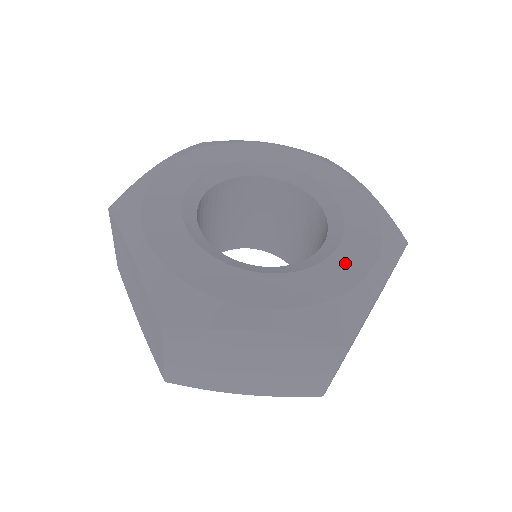
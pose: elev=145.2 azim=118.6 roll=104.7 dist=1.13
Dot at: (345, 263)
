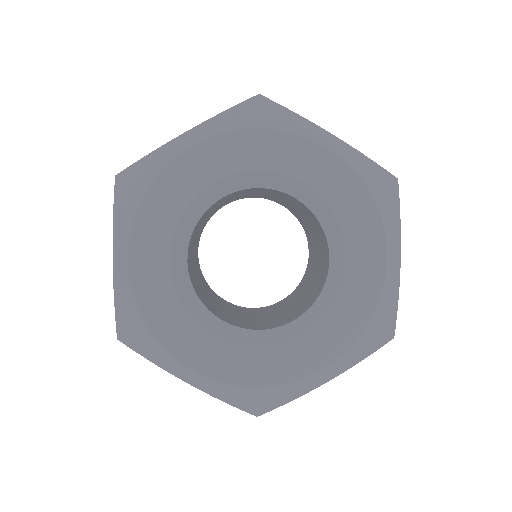
Dot at: (362, 274)
